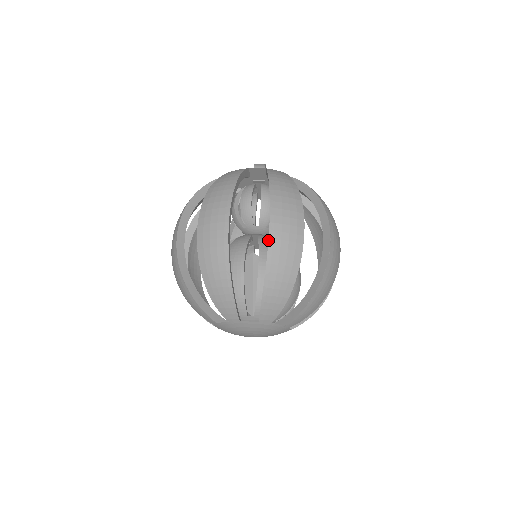
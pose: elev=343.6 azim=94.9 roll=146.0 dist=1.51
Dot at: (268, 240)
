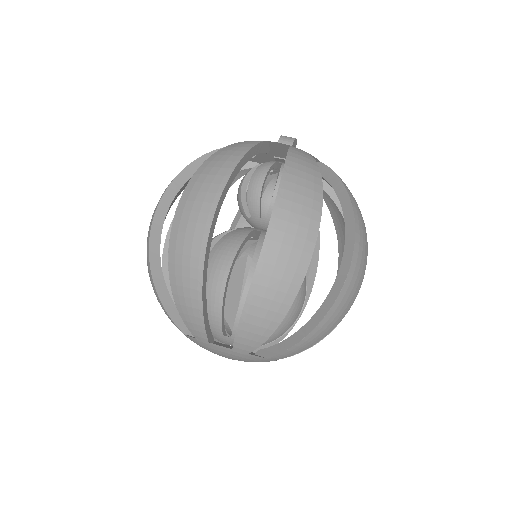
Dot at: occluded
